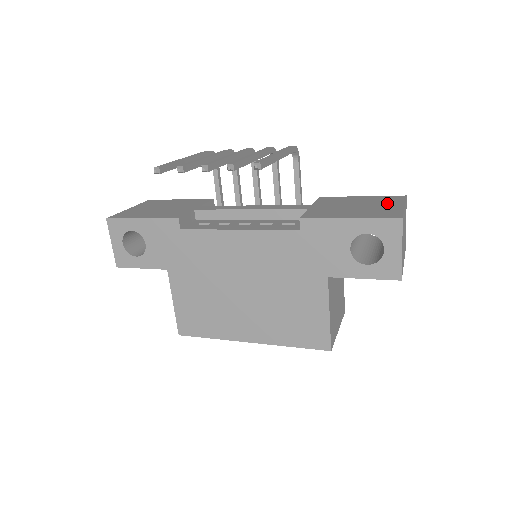
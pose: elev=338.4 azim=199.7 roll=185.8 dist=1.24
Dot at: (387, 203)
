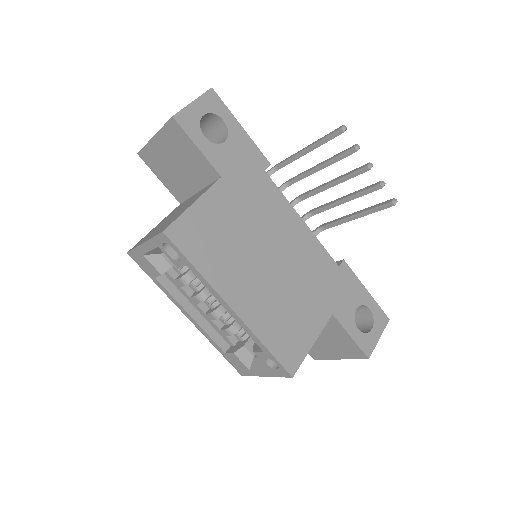
Dot at: occluded
